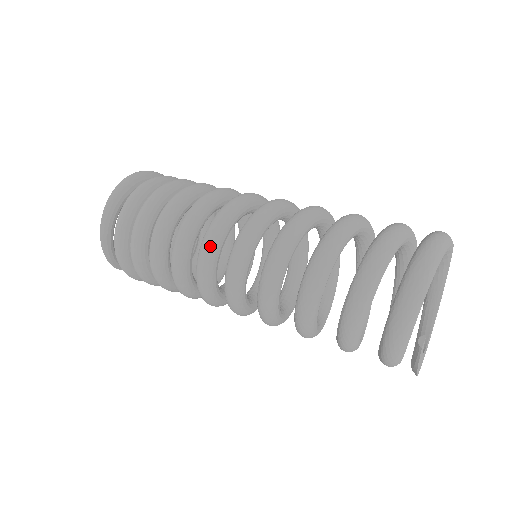
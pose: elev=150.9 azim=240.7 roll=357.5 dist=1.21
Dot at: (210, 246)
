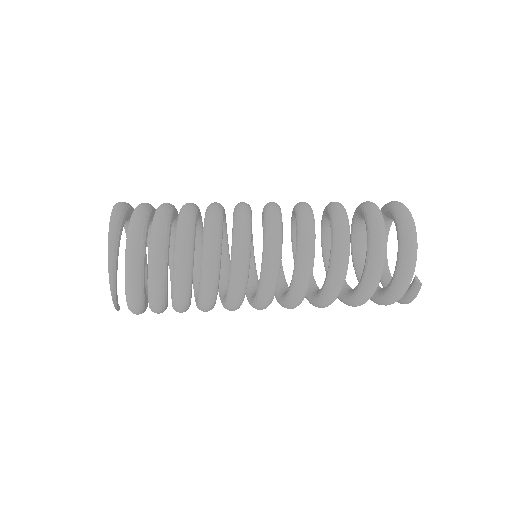
Dot at: (245, 260)
